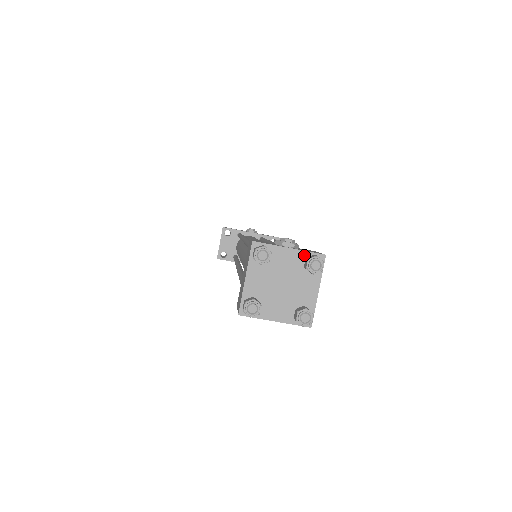
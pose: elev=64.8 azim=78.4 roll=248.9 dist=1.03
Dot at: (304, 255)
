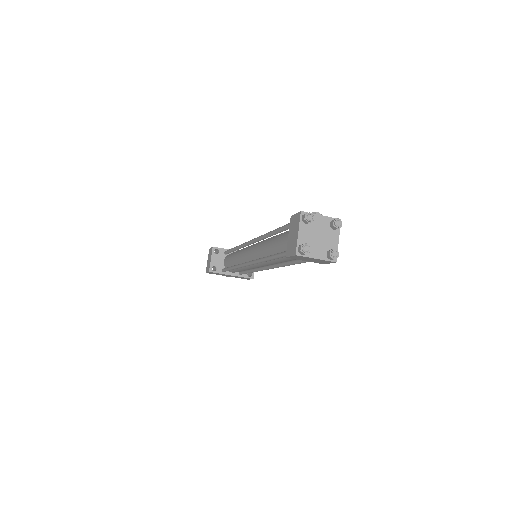
Dot at: (329, 219)
